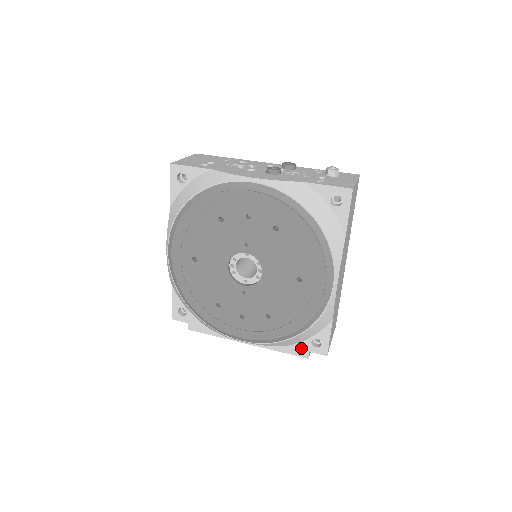
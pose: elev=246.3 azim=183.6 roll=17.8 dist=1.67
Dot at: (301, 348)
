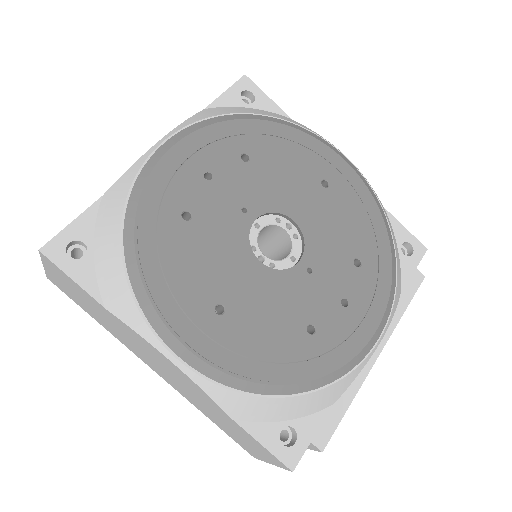
Dot at: (409, 274)
